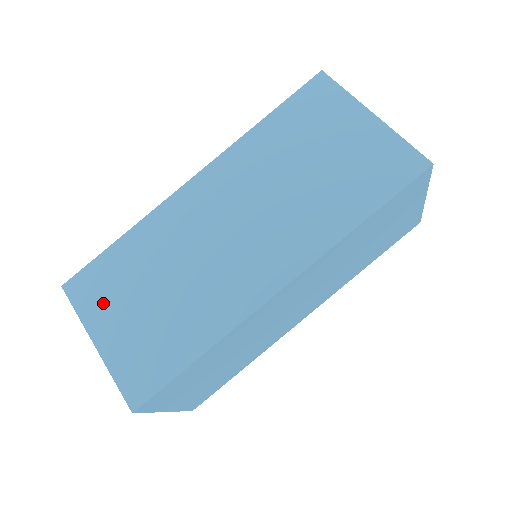
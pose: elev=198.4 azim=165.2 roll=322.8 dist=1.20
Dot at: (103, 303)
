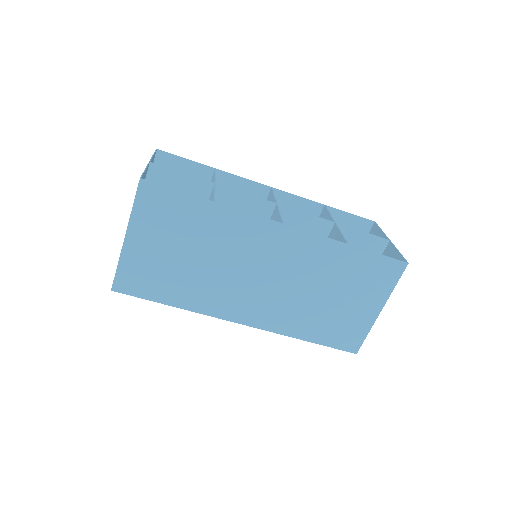
Dot at: (154, 223)
